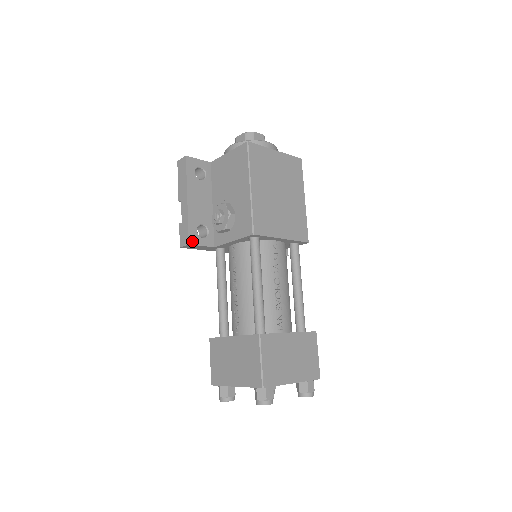
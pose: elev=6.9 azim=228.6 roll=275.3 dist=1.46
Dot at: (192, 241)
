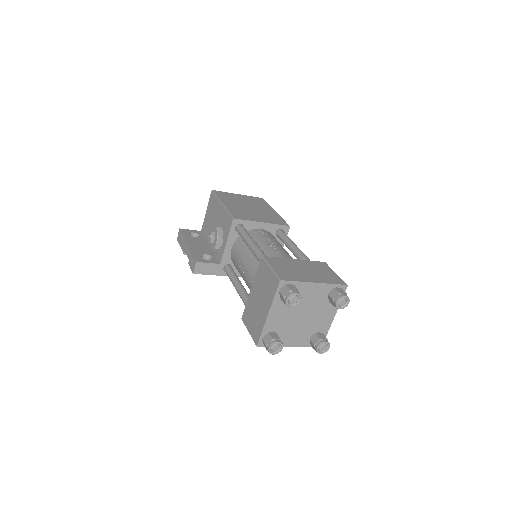
Dot at: (198, 261)
